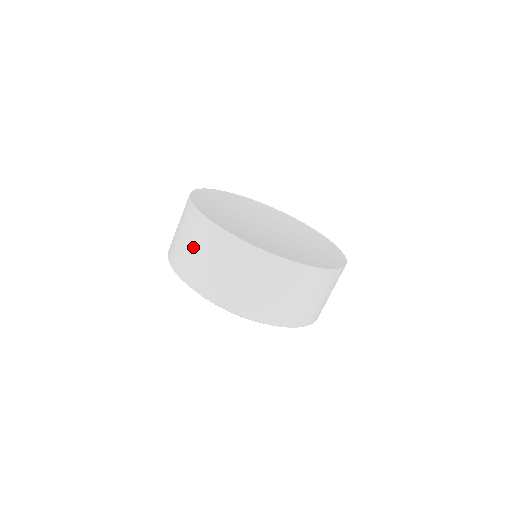
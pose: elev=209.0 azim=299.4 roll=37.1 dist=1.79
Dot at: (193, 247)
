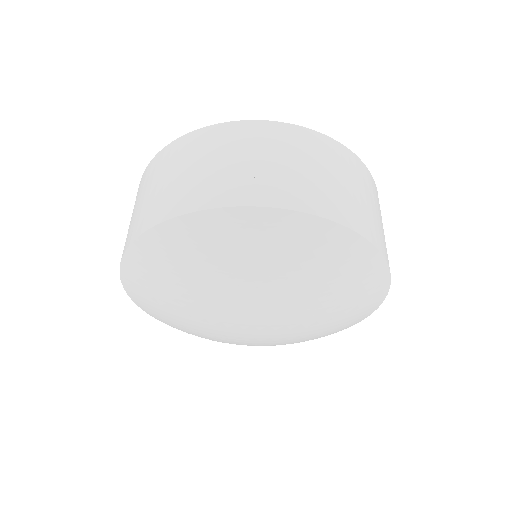
Dot at: (256, 158)
